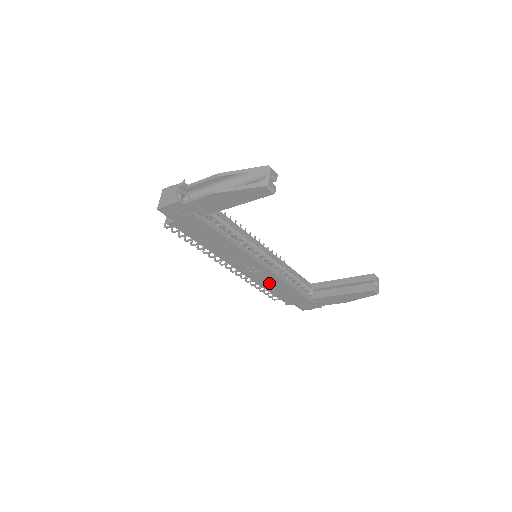
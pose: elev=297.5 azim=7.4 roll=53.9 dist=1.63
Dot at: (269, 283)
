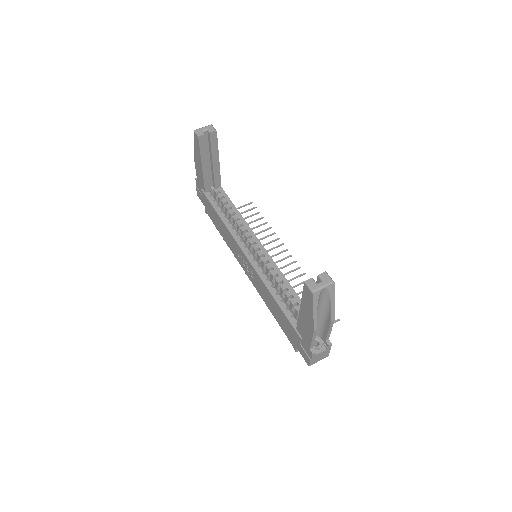
Dot at: (265, 294)
